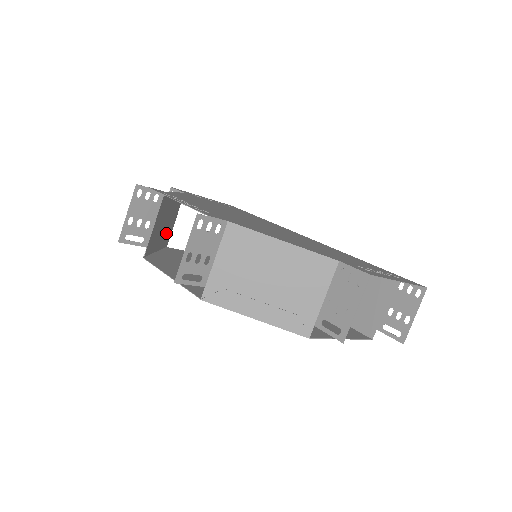
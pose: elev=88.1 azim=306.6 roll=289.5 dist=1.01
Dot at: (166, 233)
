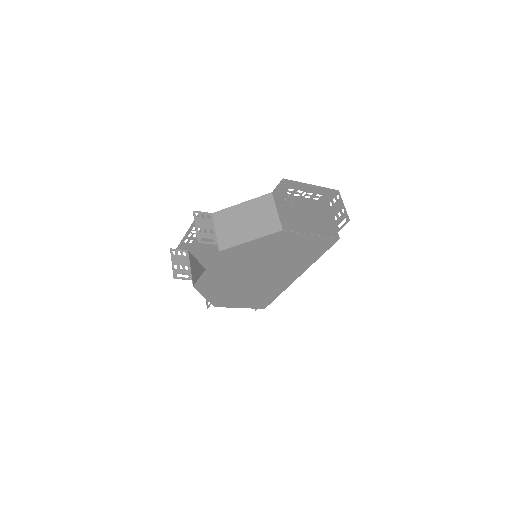
Dot at: occluded
